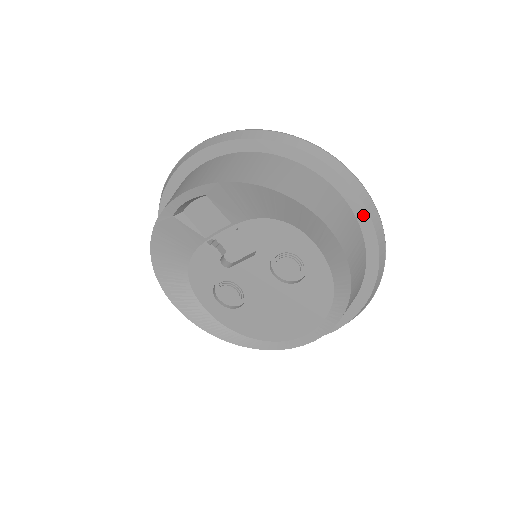
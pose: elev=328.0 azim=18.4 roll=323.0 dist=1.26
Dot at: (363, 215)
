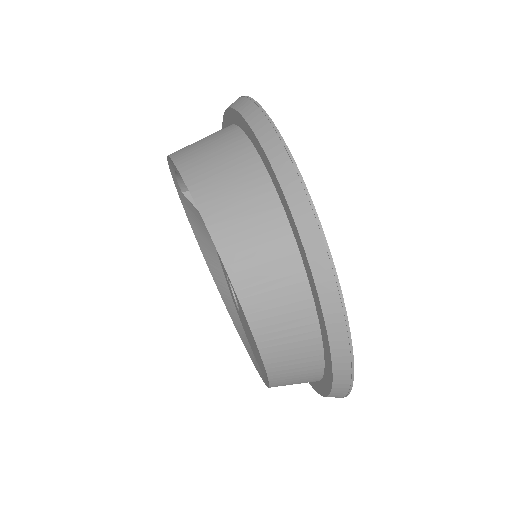
Dot at: (291, 220)
